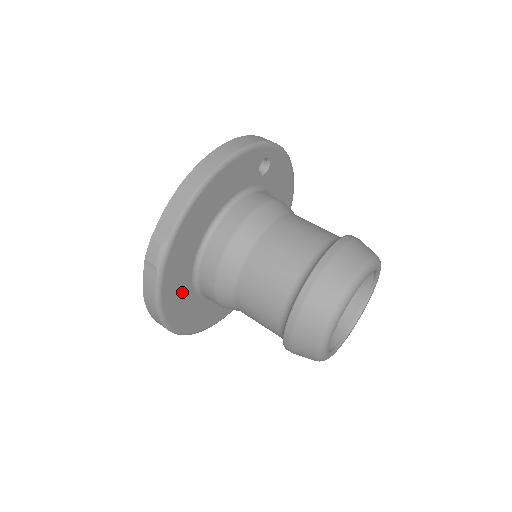
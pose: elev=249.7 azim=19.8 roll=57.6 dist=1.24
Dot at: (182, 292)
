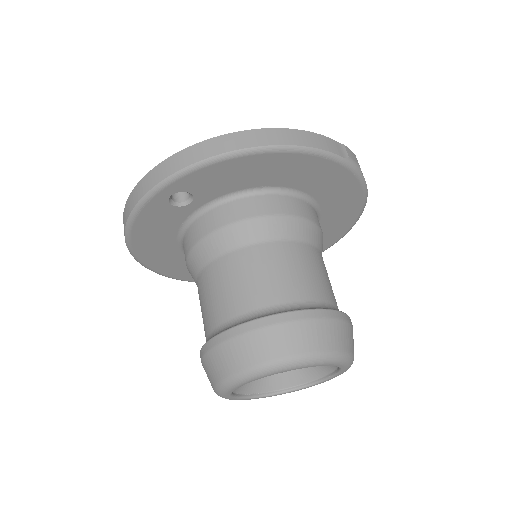
Dot at: occluded
